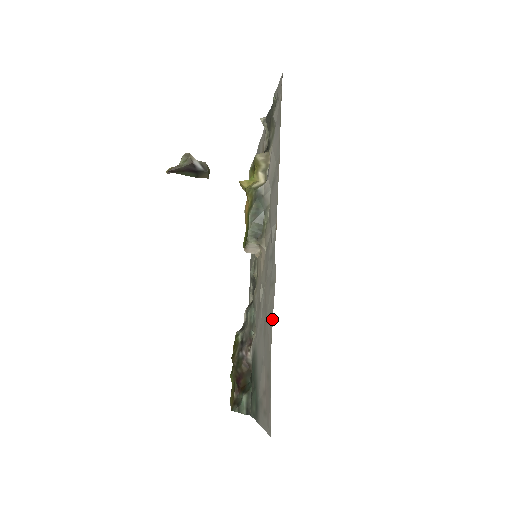
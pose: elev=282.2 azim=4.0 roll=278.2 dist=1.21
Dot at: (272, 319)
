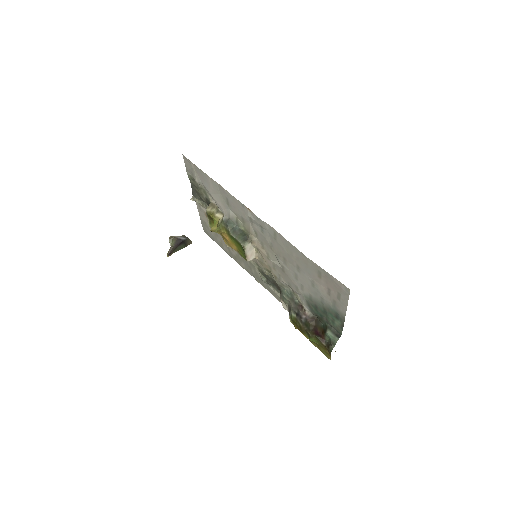
Dot at: (291, 245)
